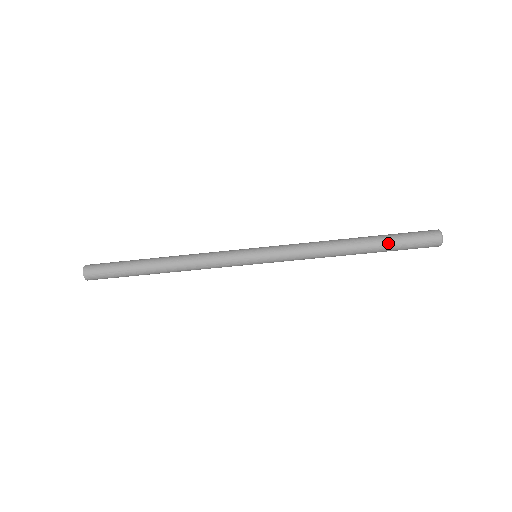
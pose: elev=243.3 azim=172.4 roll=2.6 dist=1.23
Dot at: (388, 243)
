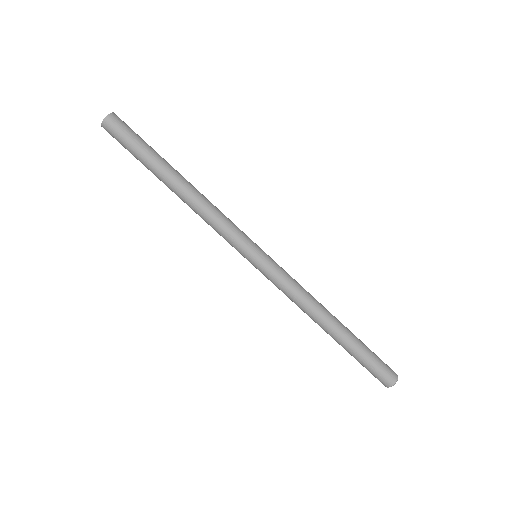
Dot at: (360, 345)
